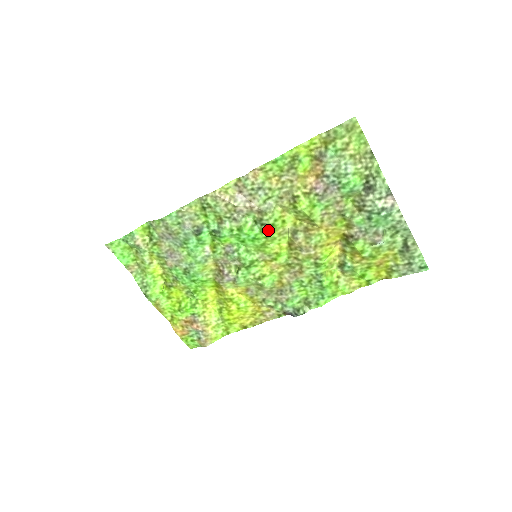
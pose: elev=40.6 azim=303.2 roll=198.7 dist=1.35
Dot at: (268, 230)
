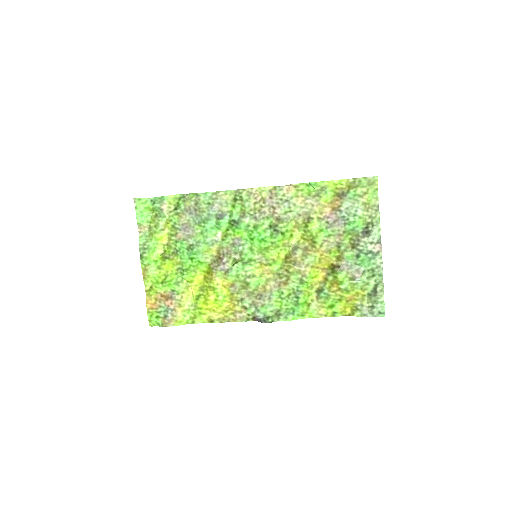
Dot at: (277, 236)
